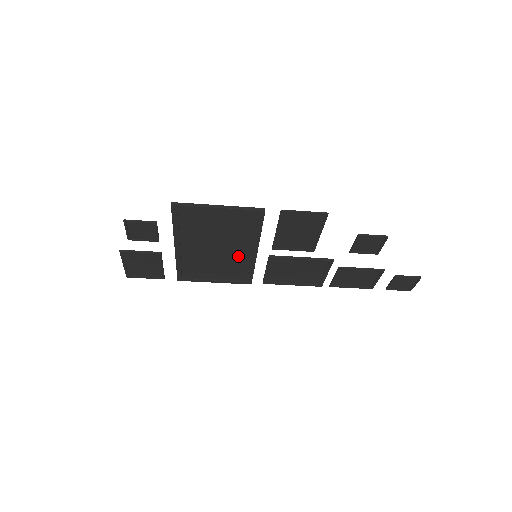
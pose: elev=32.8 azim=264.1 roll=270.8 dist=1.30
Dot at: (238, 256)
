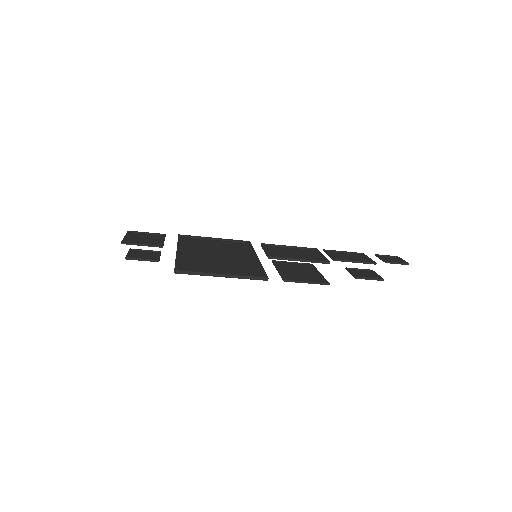
Dot at: (239, 253)
